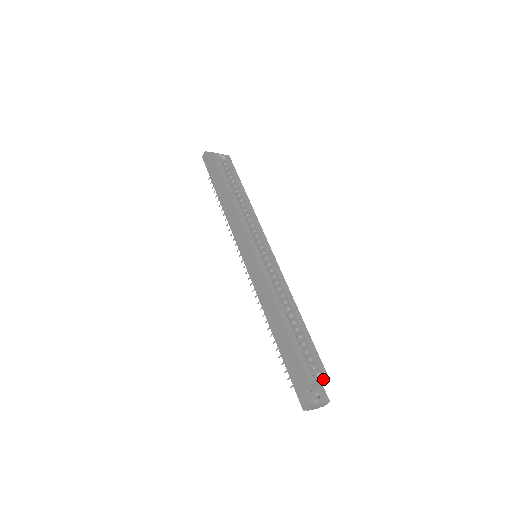
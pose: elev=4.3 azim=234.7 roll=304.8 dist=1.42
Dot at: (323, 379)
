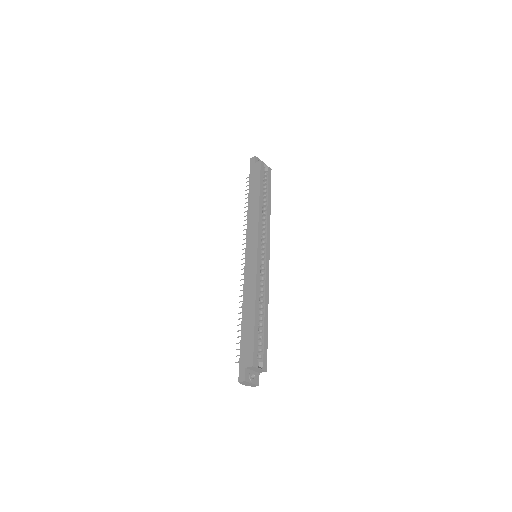
Dot at: (263, 368)
